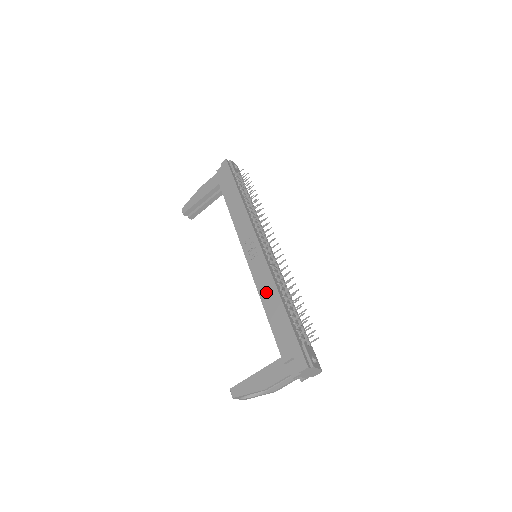
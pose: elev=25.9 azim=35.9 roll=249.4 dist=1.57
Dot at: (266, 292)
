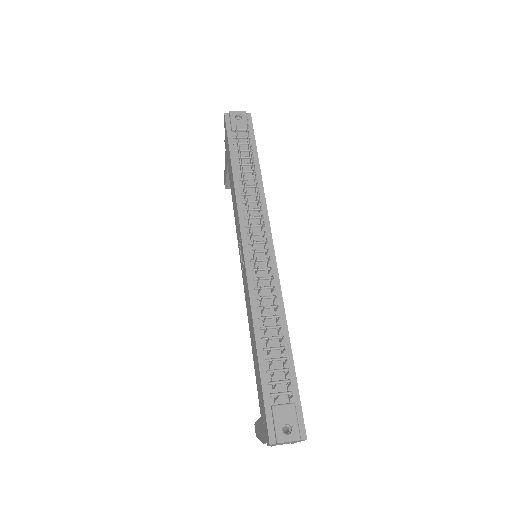
Dot at: (249, 320)
